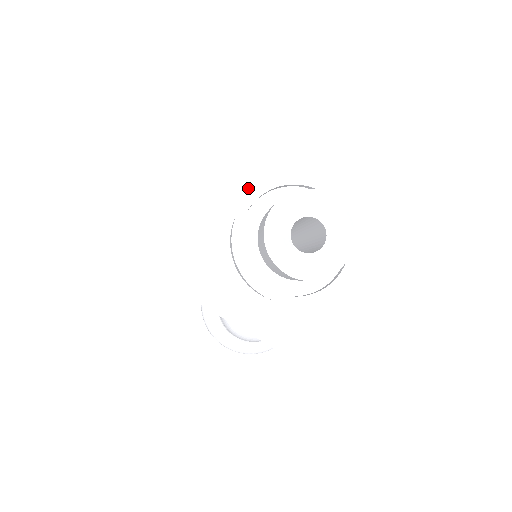
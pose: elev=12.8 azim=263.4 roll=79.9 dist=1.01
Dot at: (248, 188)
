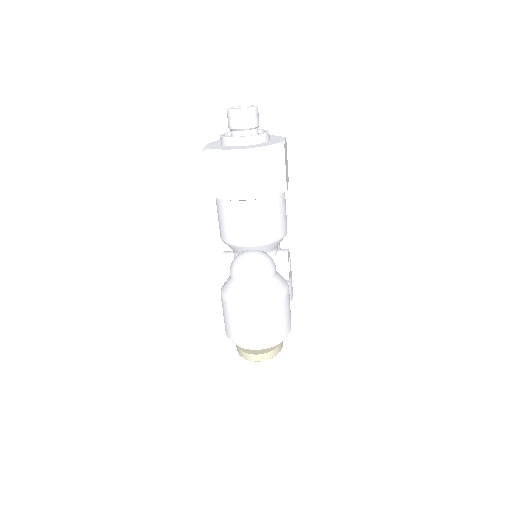
Dot at: occluded
